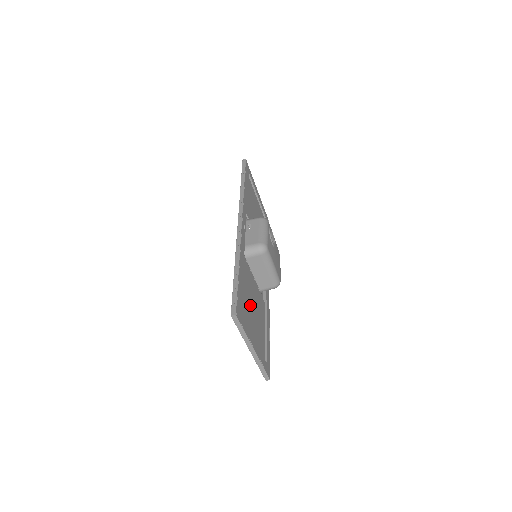
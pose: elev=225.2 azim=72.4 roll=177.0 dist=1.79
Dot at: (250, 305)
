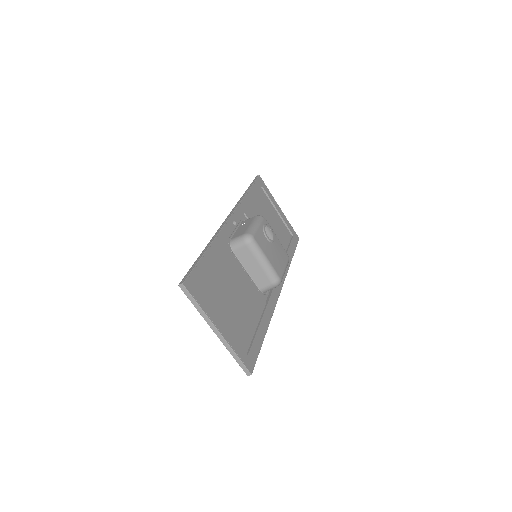
Dot at: (227, 292)
